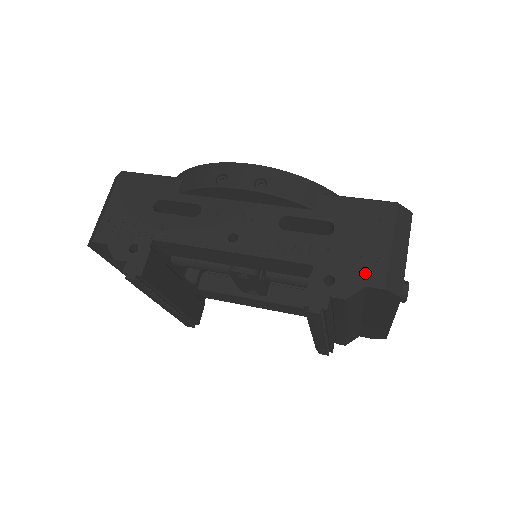
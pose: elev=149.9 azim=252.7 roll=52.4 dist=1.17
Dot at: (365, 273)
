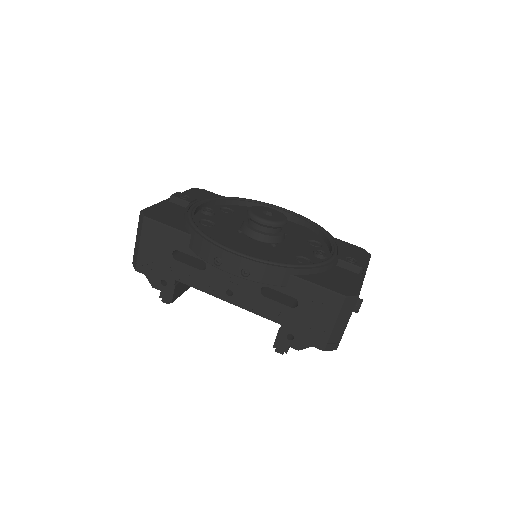
Dot at: (313, 339)
